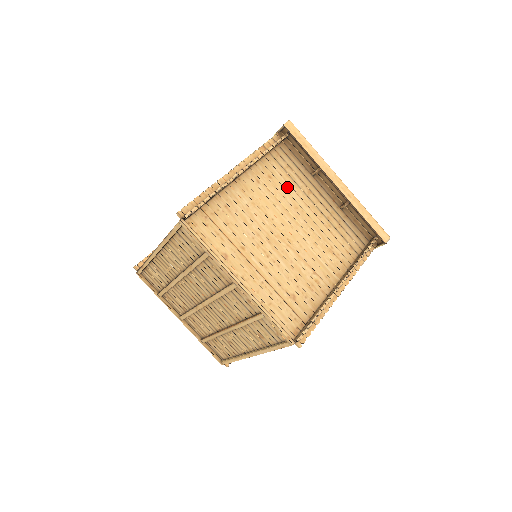
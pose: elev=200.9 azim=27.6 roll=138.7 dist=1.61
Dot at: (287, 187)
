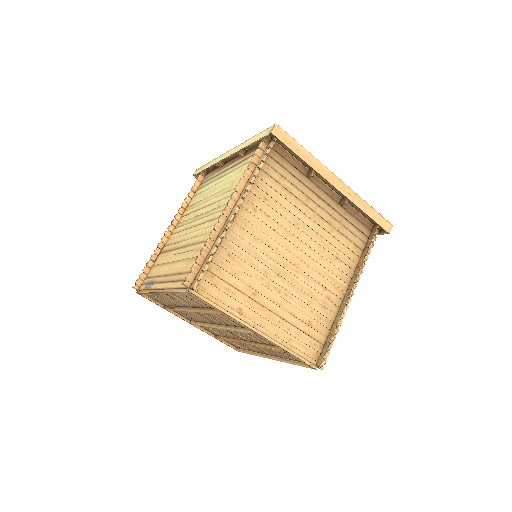
Dot at: (285, 203)
